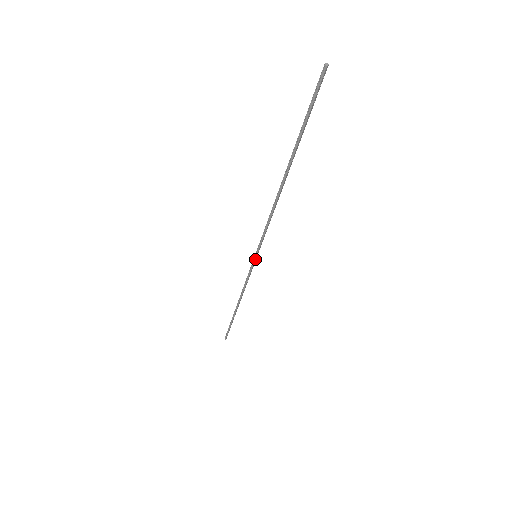
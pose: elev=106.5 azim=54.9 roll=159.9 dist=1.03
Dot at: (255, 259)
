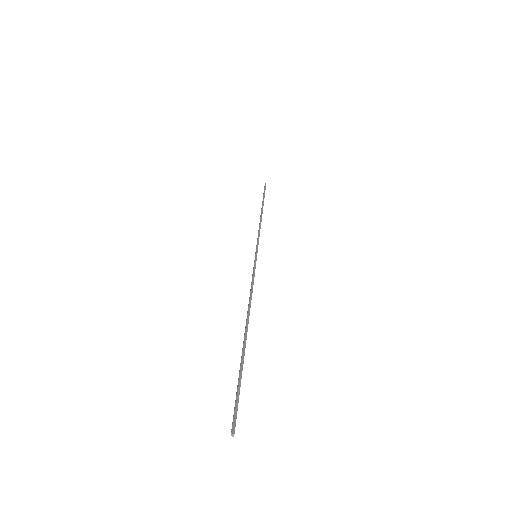
Dot at: (256, 255)
